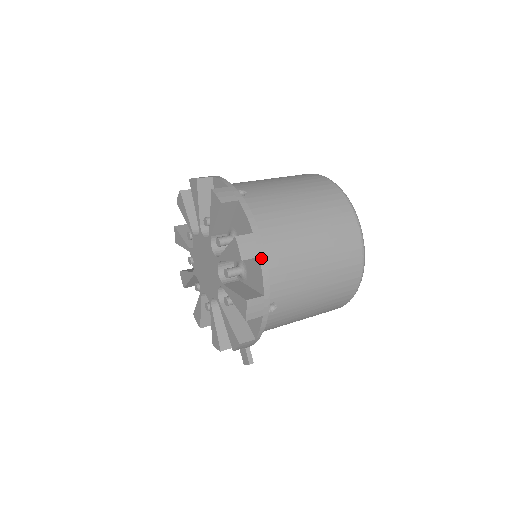
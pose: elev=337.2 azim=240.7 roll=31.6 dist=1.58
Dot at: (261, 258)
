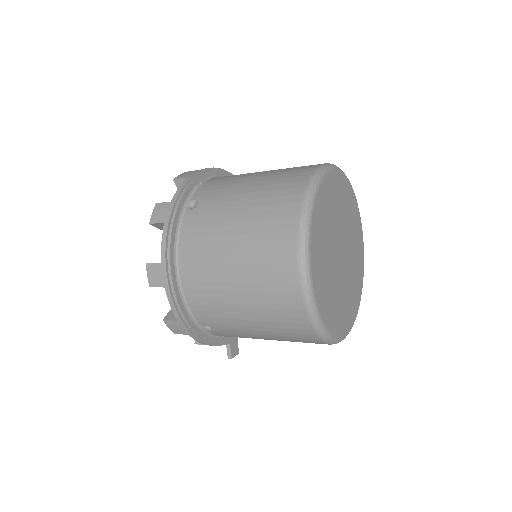
Dot at: (166, 289)
